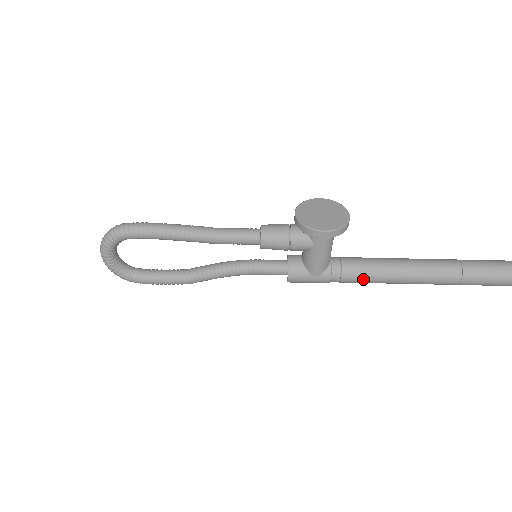
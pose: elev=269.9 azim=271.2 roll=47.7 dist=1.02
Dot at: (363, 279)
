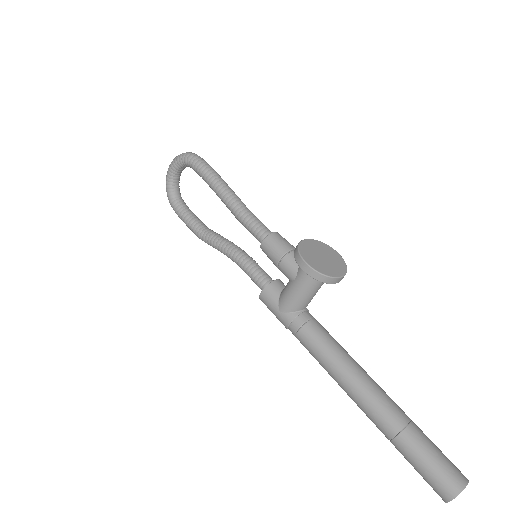
Dot at: (314, 350)
